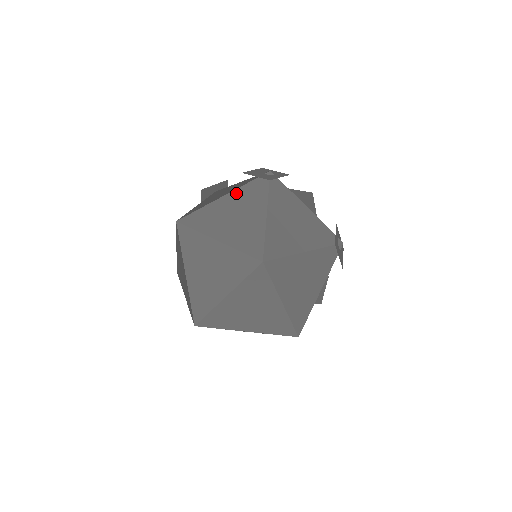
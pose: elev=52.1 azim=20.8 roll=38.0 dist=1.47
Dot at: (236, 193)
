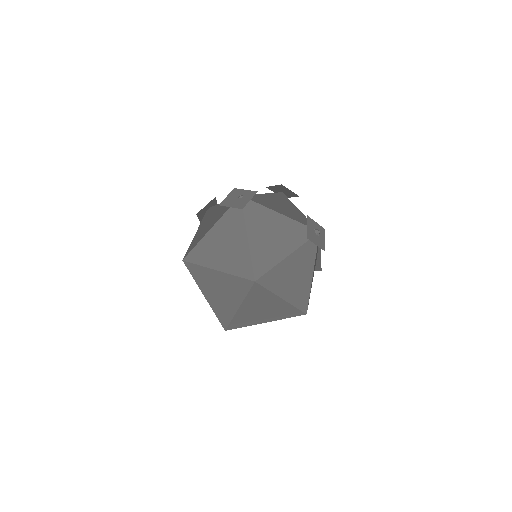
Dot at: (297, 253)
